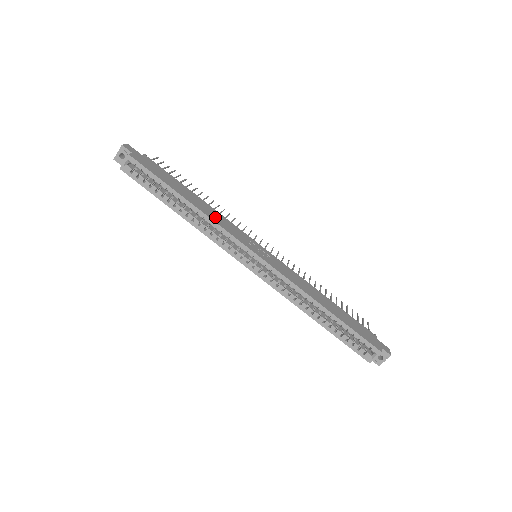
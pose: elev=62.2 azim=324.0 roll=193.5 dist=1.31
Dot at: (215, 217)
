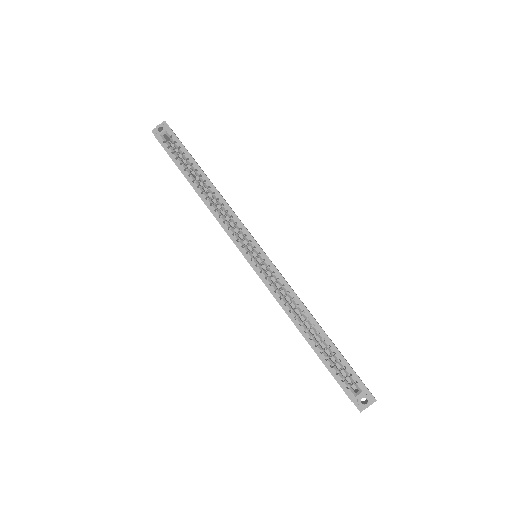
Dot at: occluded
